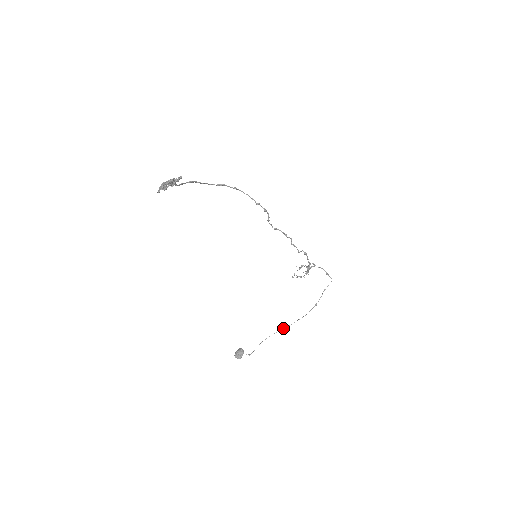
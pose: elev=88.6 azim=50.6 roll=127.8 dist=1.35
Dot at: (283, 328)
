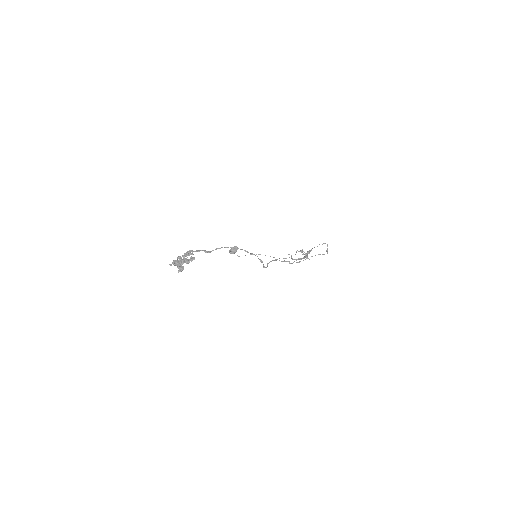
Dot at: occluded
